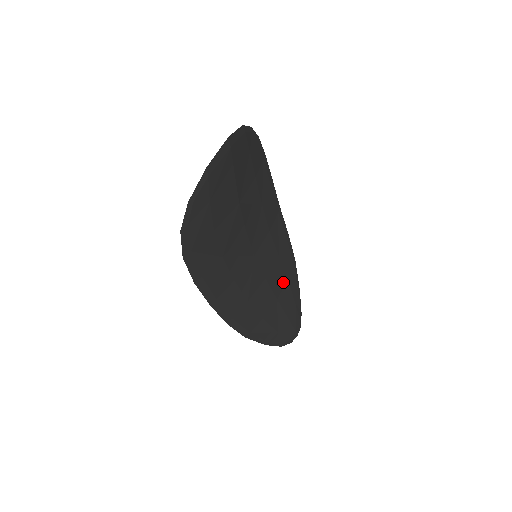
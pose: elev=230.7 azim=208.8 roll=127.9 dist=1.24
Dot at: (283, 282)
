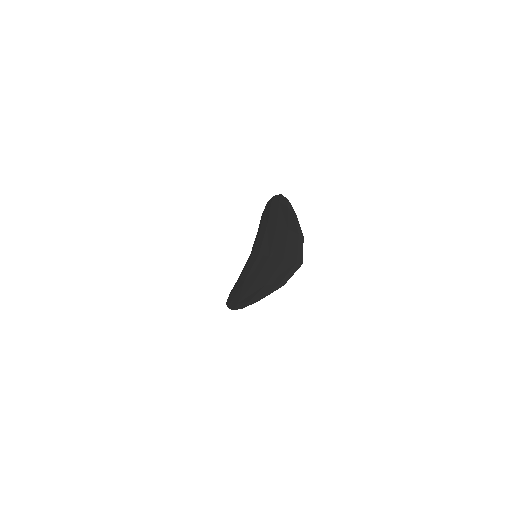
Dot at: occluded
